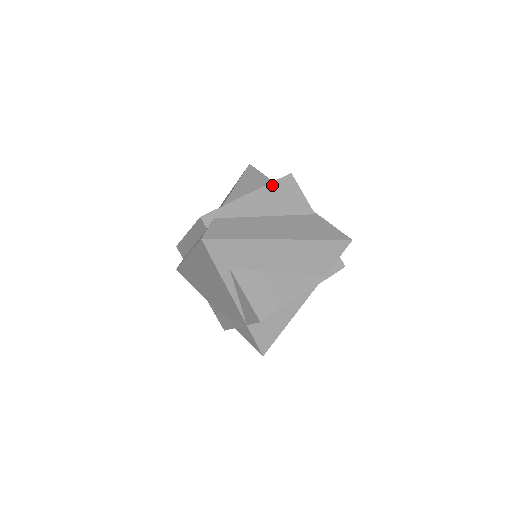
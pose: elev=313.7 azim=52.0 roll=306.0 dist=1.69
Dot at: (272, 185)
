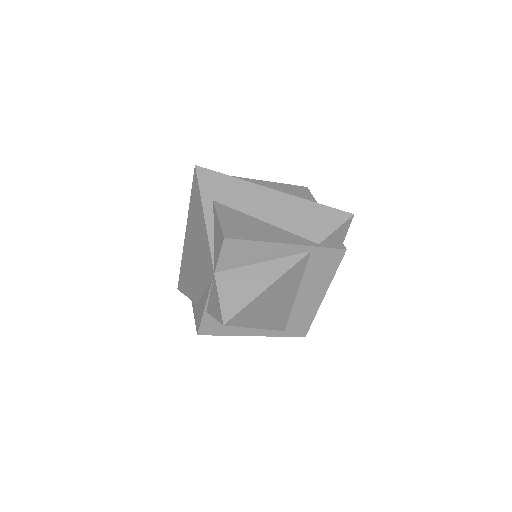
Dot at: (284, 185)
